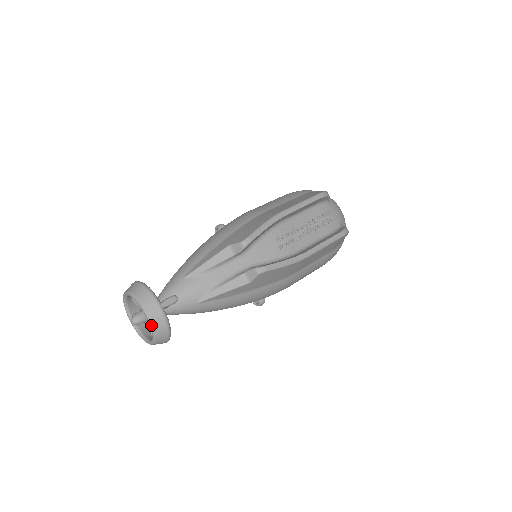
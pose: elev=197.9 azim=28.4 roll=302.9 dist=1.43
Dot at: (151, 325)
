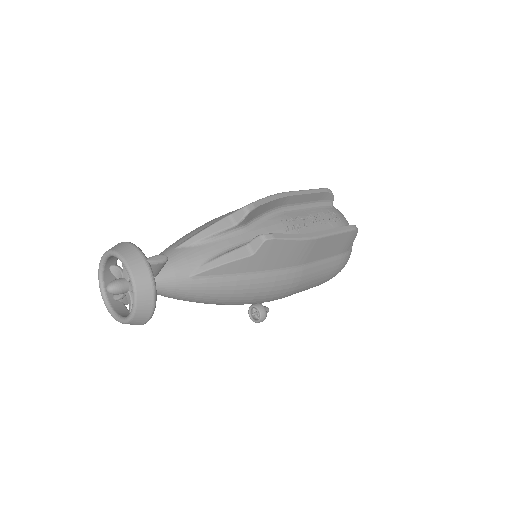
Dot at: (132, 282)
